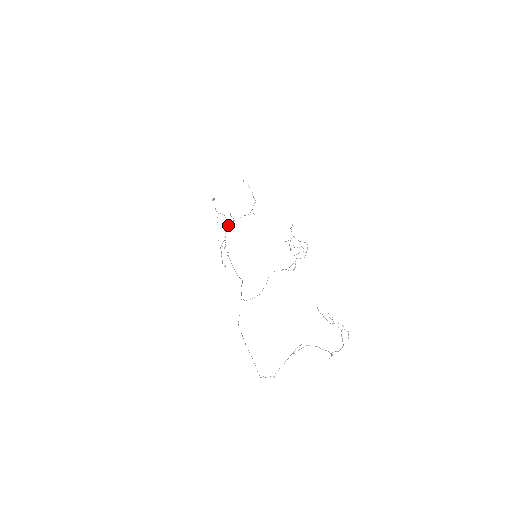
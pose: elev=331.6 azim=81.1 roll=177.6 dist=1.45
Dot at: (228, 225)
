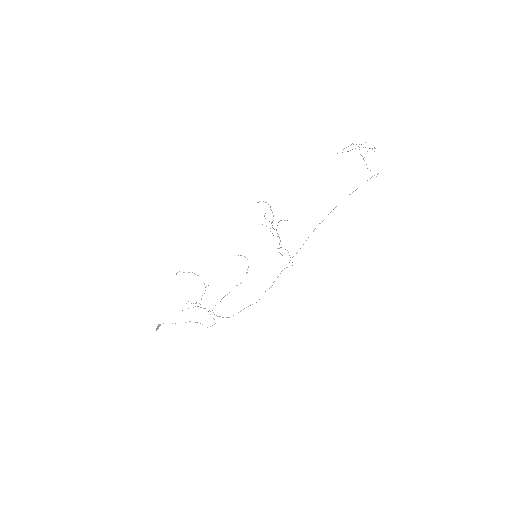
Dot at: (200, 307)
